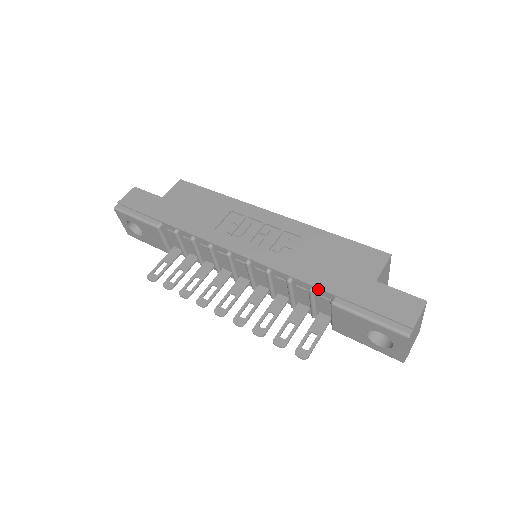
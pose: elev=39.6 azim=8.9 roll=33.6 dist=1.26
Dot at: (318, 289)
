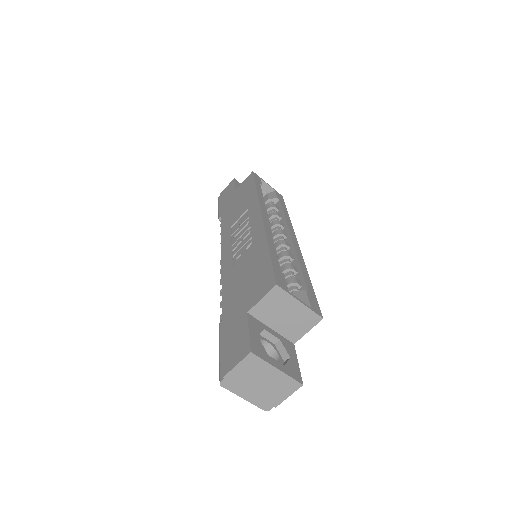
Dot at: (223, 306)
